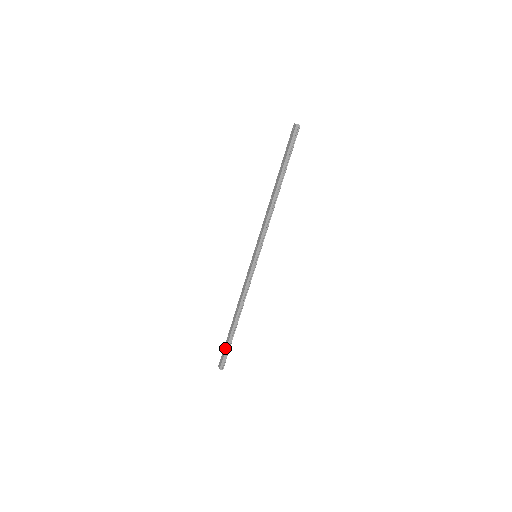
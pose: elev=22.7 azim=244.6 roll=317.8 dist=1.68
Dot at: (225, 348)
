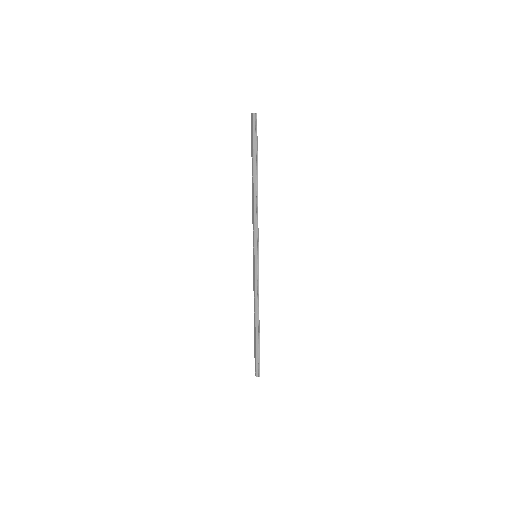
Dot at: (255, 355)
